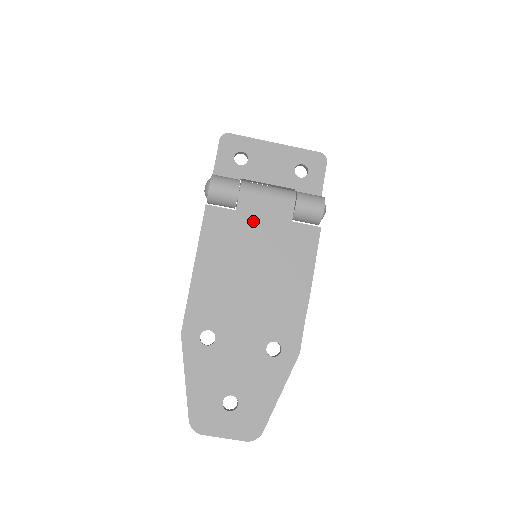
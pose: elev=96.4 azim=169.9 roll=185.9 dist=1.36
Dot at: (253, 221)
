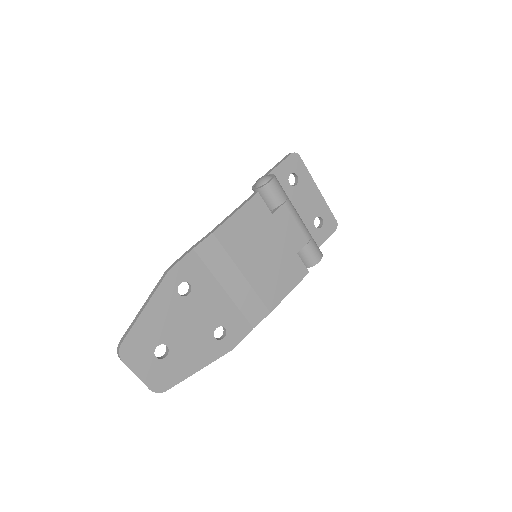
Dot at: (276, 231)
